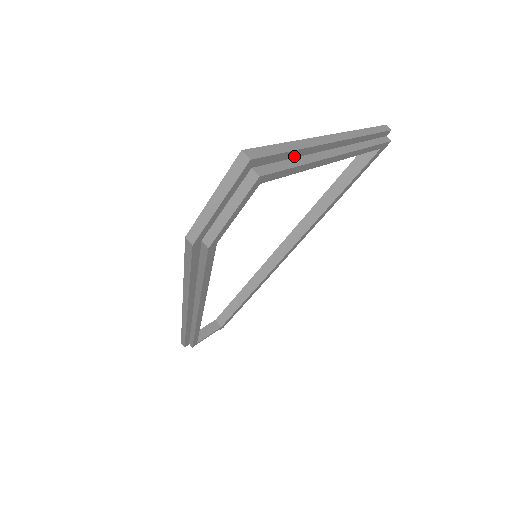
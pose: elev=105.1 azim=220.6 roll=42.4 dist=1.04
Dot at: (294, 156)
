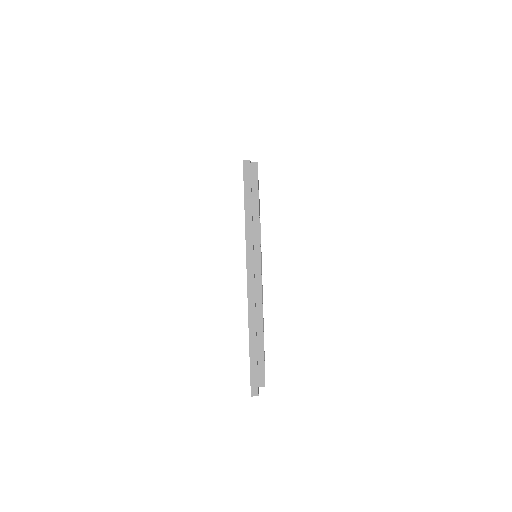
Dot at: (256, 340)
